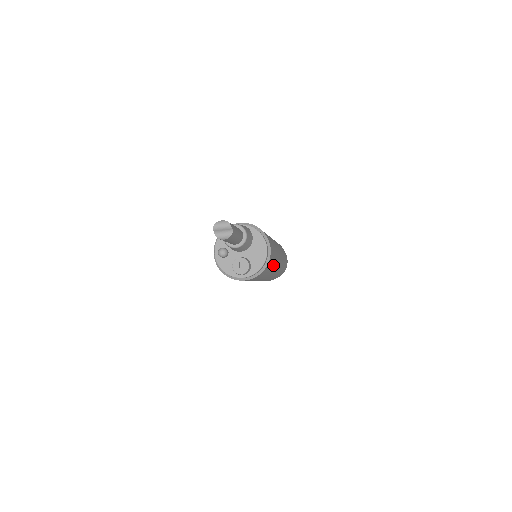
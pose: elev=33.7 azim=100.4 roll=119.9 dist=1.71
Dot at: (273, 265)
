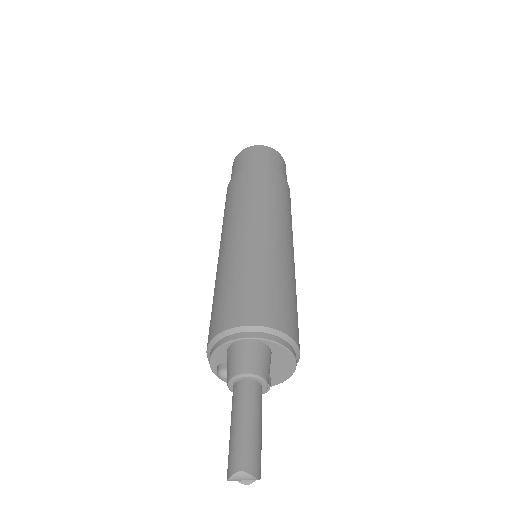
Dot at: occluded
